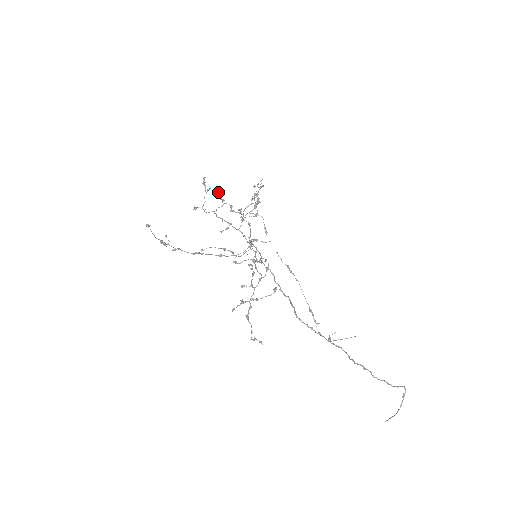
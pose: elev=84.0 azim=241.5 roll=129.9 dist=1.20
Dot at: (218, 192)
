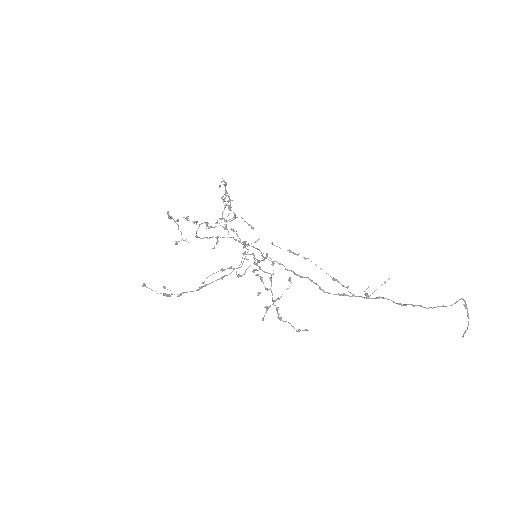
Dot at: (187, 218)
